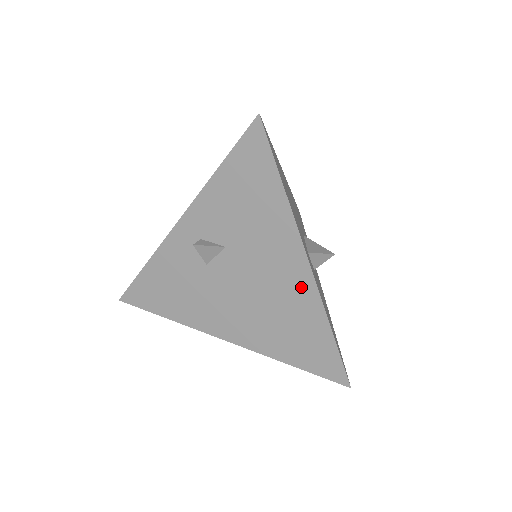
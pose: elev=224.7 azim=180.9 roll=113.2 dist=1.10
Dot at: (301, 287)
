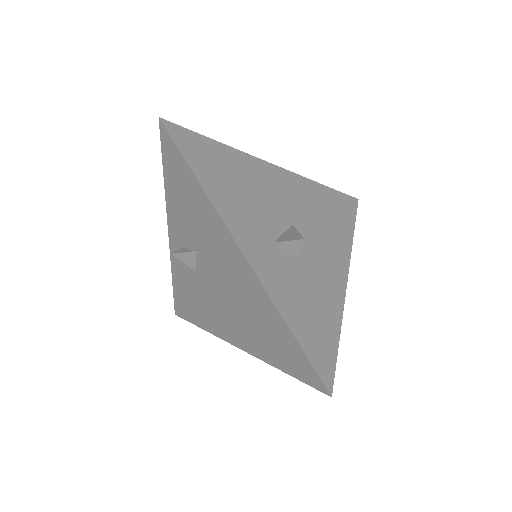
Dot at: (249, 281)
